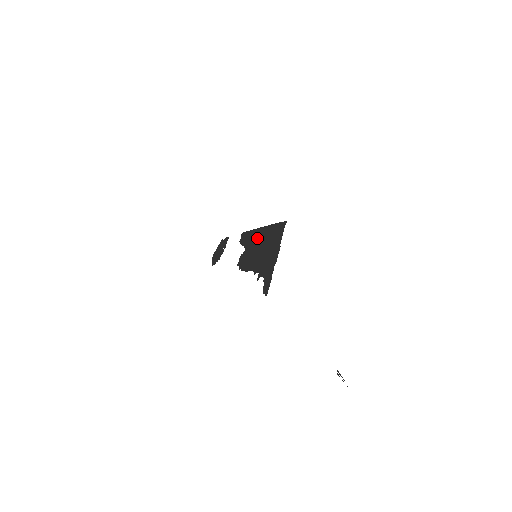
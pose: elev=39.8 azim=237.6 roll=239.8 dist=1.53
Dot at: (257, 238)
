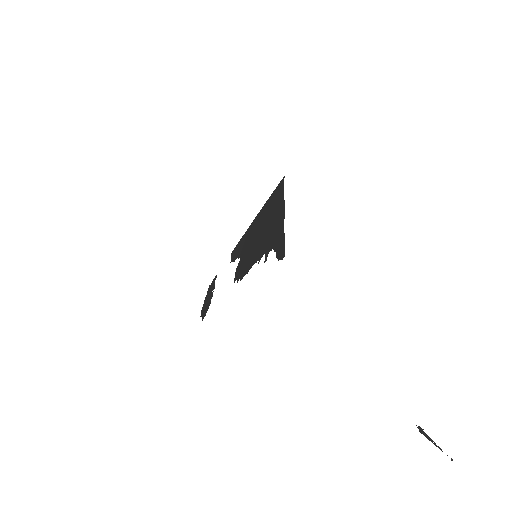
Dot at: (252, 232)
